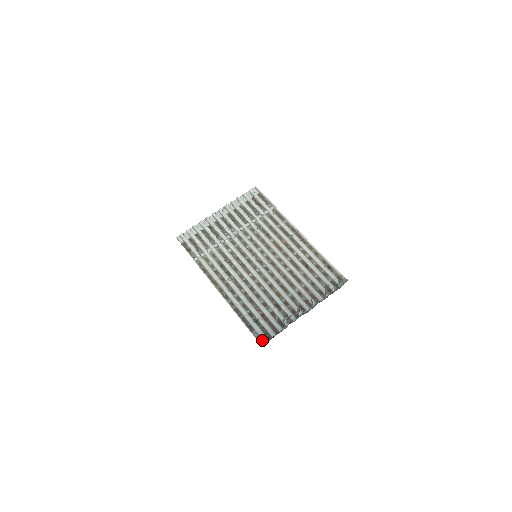
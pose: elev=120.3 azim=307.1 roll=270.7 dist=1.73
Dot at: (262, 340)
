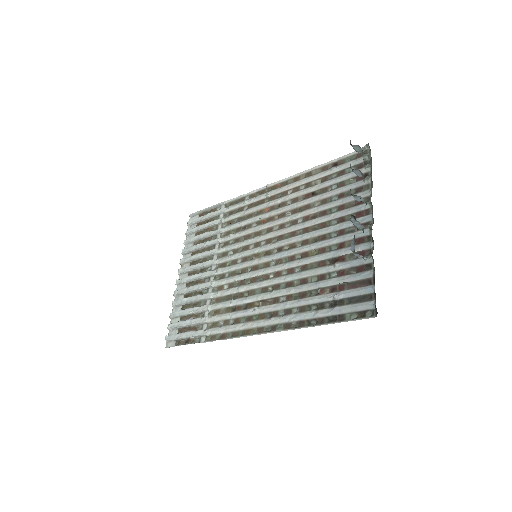
Dot at: (367, 311)
